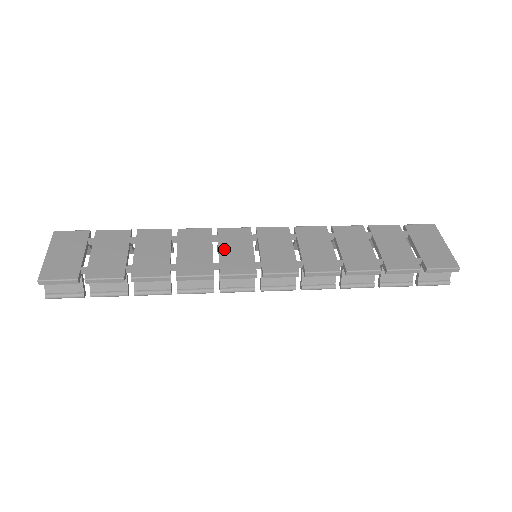
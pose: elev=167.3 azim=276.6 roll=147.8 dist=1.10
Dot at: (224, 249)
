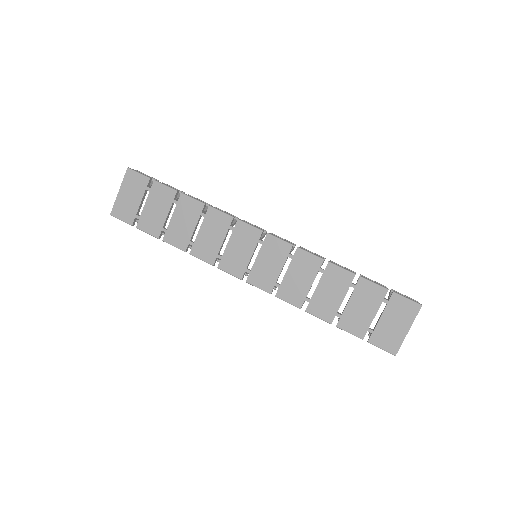
Dot at: (231, 245)
